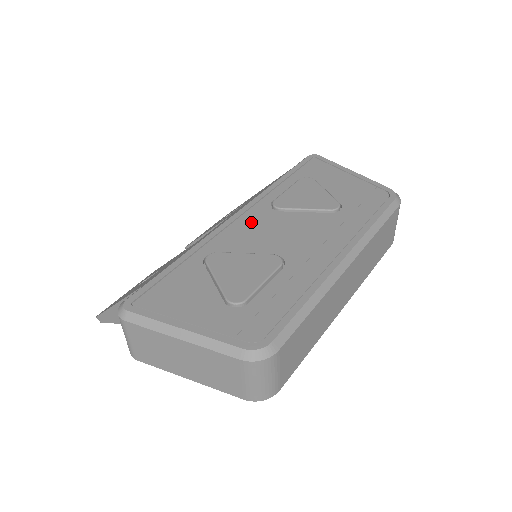
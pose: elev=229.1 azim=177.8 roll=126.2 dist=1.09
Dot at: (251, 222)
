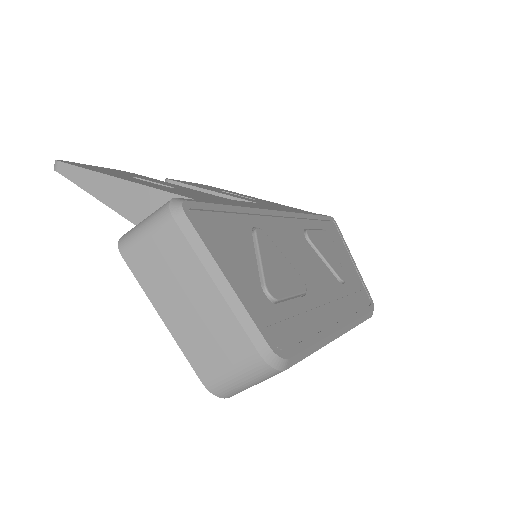
Dot at: (290, 231)
